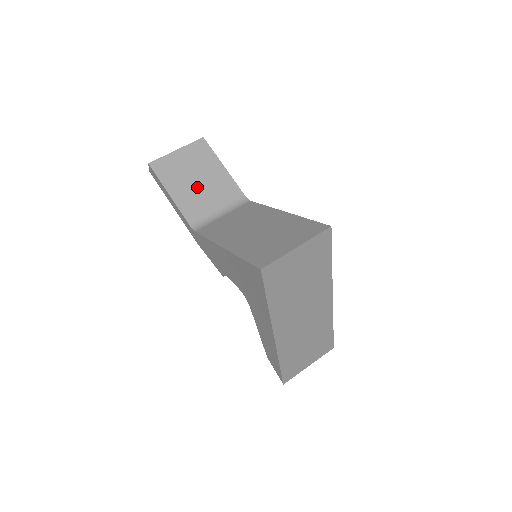
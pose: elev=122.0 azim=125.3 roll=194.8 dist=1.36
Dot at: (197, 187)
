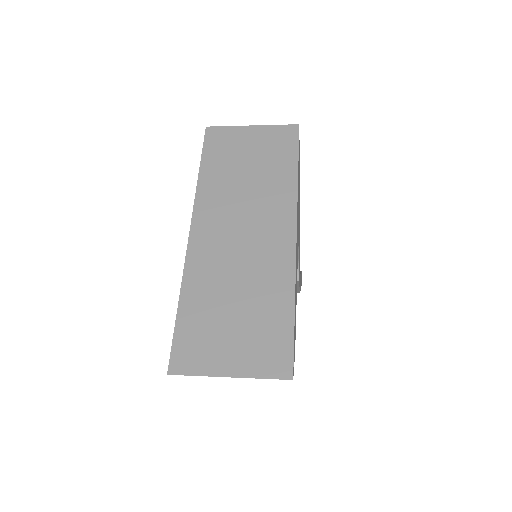
Dot at: occluded
